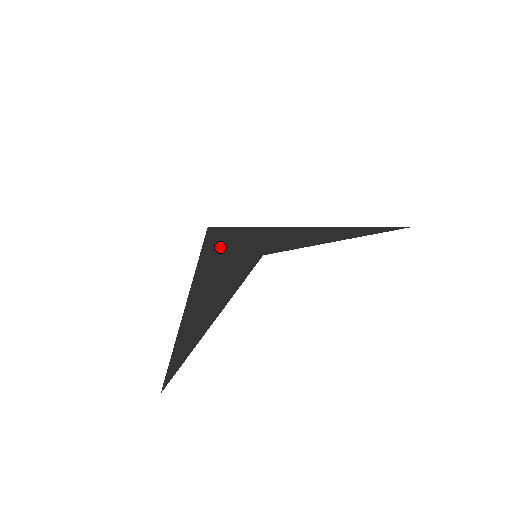
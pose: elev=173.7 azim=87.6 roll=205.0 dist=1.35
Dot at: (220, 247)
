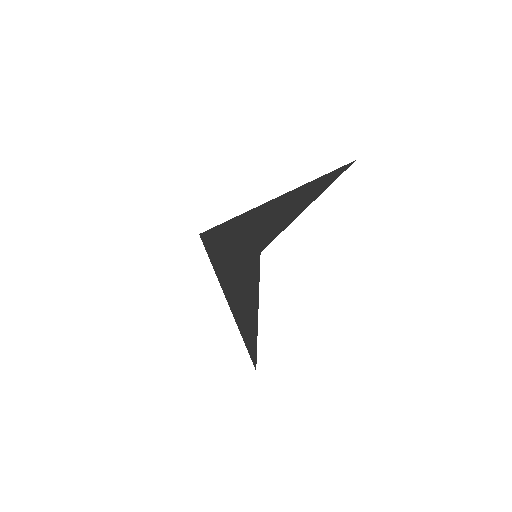
Dot at: (226, 258)
